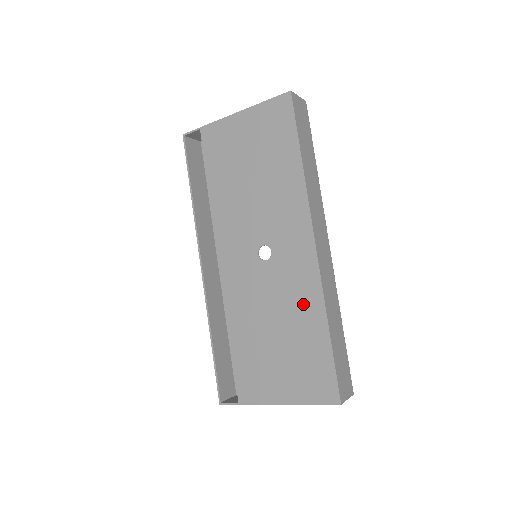
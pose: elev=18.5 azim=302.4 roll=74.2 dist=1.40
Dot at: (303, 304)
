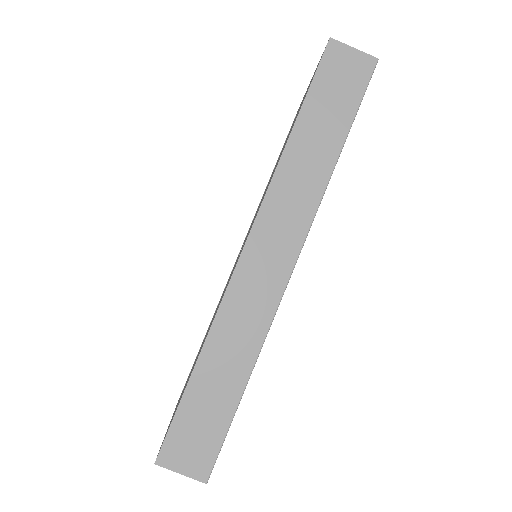
Dot at: occluded
